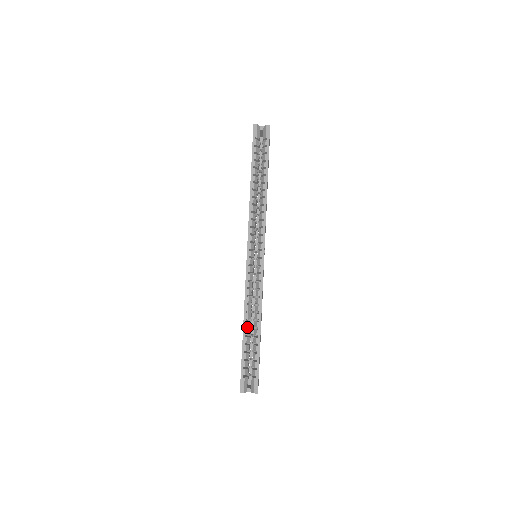
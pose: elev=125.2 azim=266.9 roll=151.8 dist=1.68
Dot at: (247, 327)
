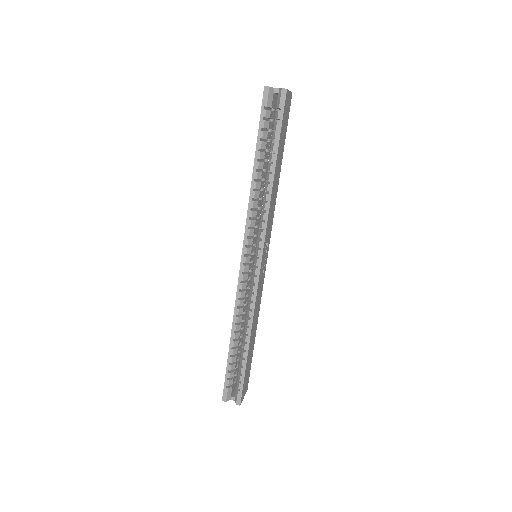
Dot at: occluded
